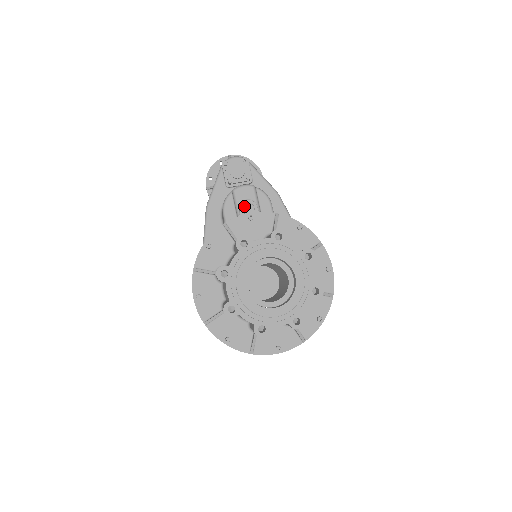
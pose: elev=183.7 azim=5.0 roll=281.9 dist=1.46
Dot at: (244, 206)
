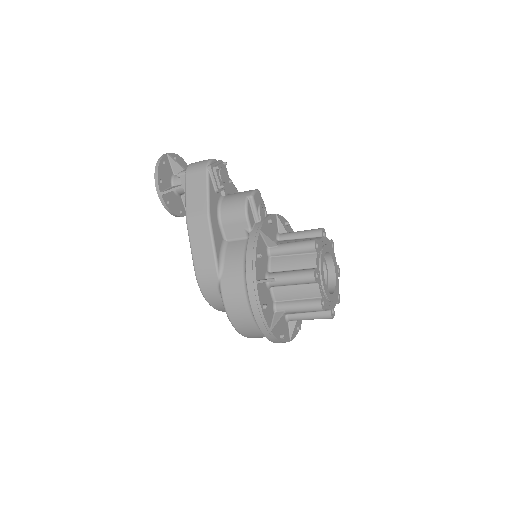
Dot at: (261, 211)
